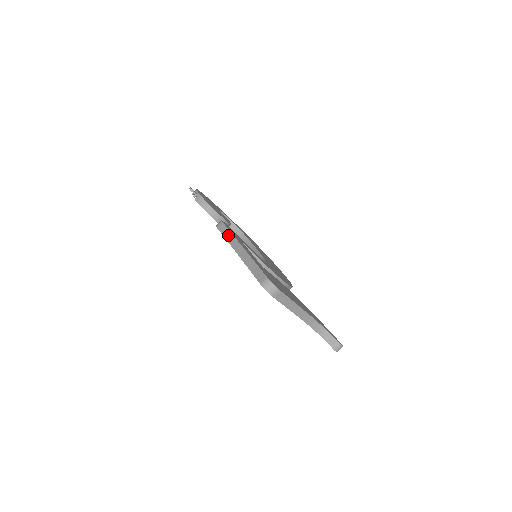
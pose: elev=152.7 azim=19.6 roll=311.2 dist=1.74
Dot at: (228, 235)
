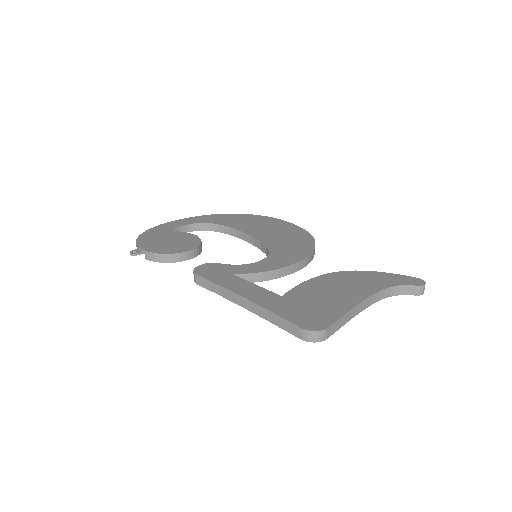
Dot at: (216, 289)
